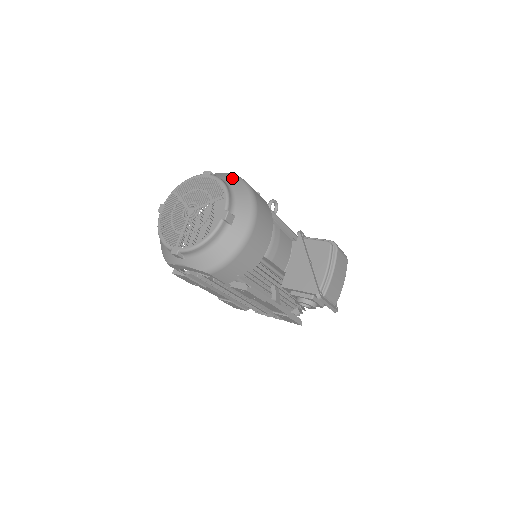
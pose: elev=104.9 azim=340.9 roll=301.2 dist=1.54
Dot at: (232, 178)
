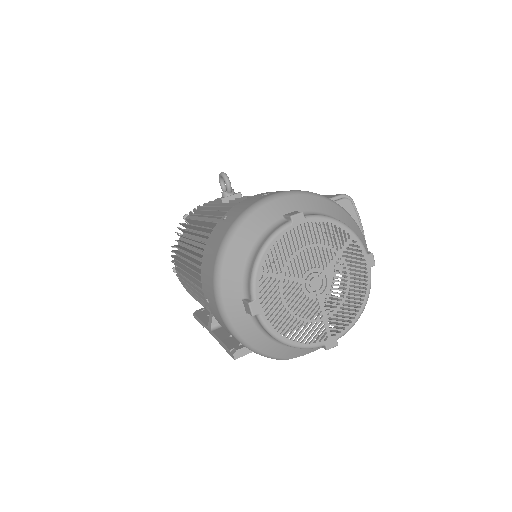
Dot at: (310, 201)
